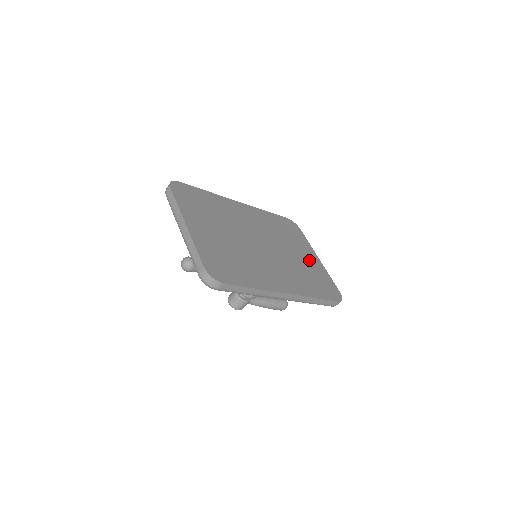
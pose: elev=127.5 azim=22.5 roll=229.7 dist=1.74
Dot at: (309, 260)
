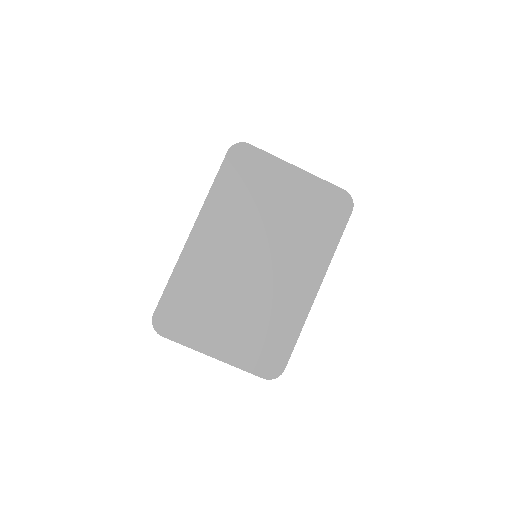
Dot at: (294, 193)
